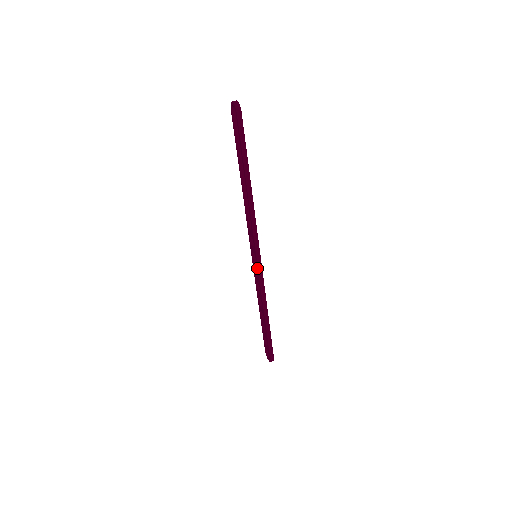
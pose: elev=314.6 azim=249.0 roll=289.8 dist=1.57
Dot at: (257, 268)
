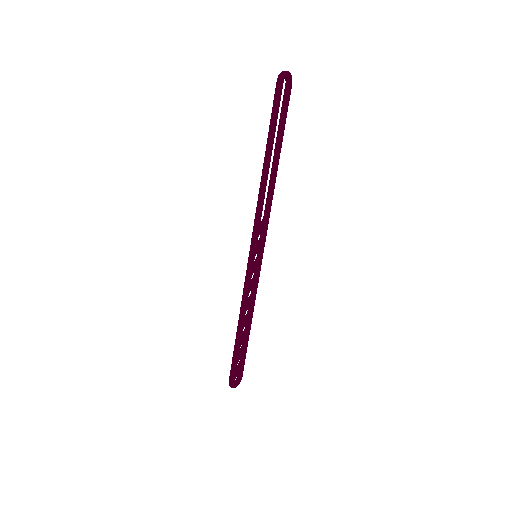
Dot at: (248, 267)
